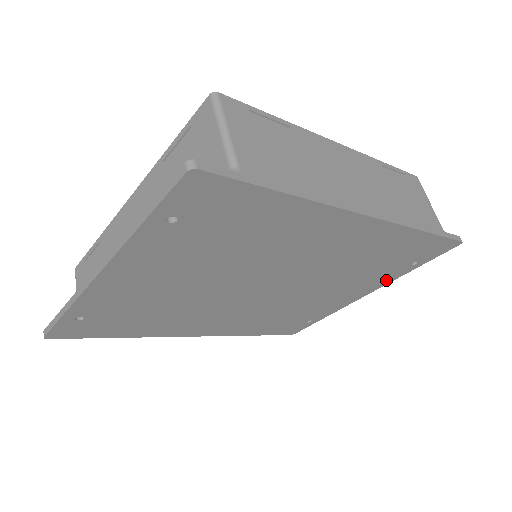
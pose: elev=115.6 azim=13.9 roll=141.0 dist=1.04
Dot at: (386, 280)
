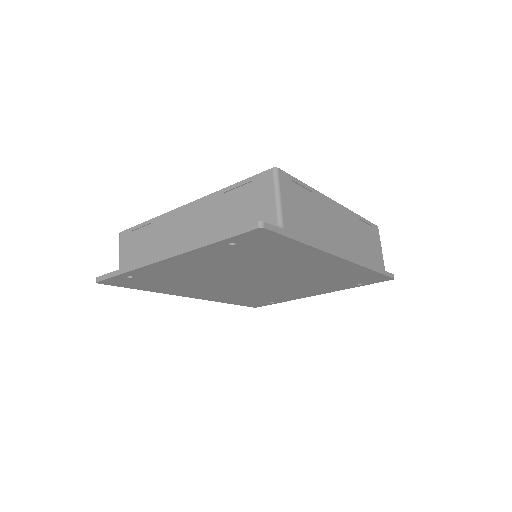
Dot at: (337, 289)
